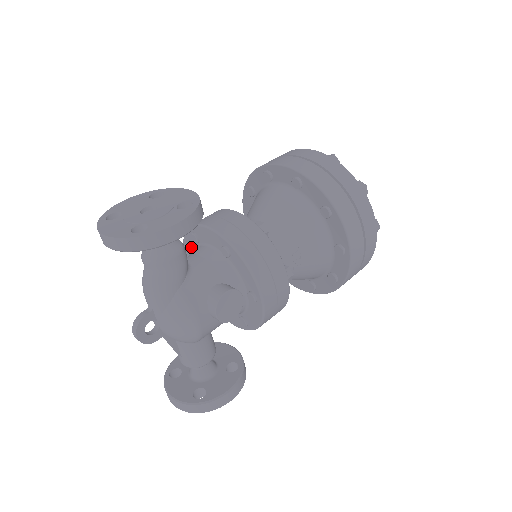
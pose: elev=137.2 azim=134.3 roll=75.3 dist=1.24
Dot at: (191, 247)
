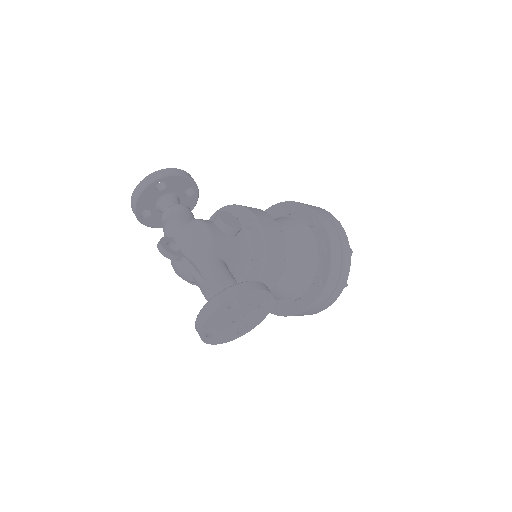
Dot at: occluded
